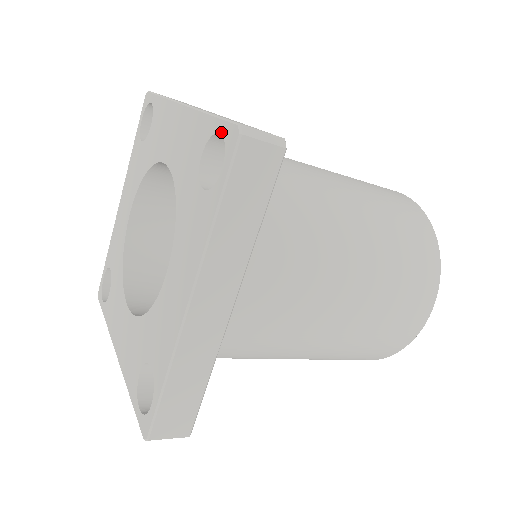
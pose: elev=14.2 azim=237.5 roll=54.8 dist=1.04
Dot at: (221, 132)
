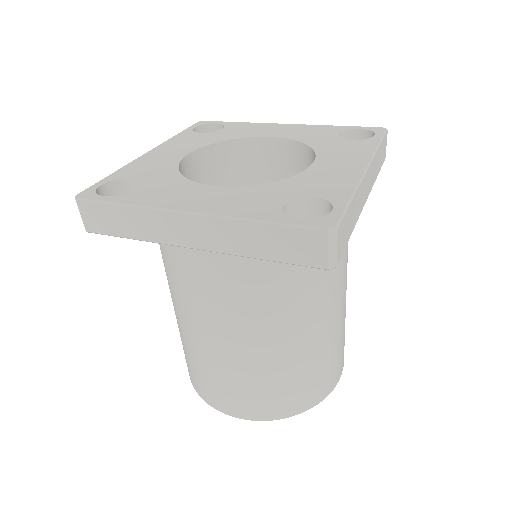
Dot at: (362, 128)
